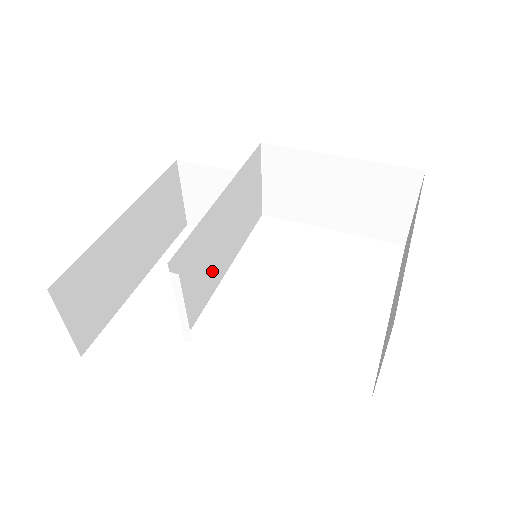
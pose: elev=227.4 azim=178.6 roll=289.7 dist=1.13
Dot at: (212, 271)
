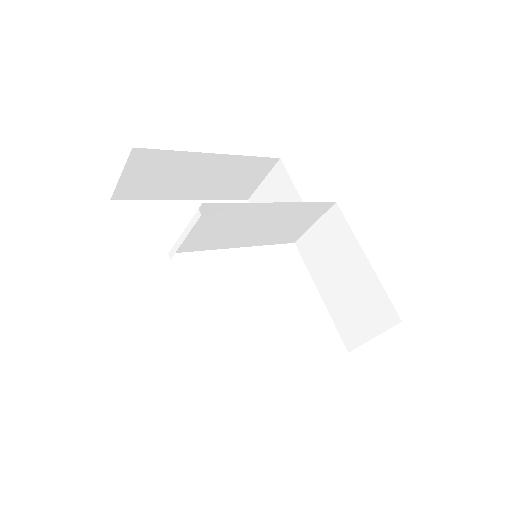
Dot at: (226, 237)
